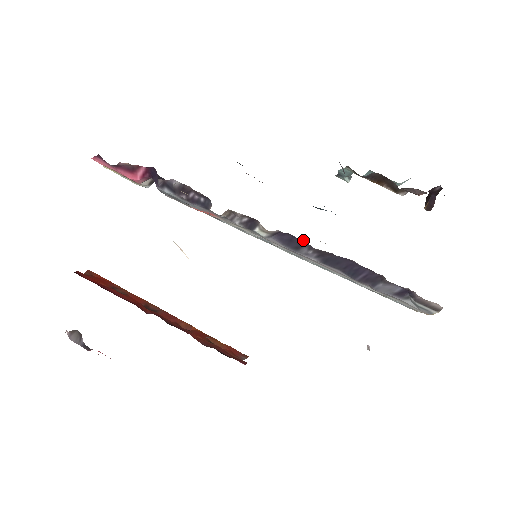
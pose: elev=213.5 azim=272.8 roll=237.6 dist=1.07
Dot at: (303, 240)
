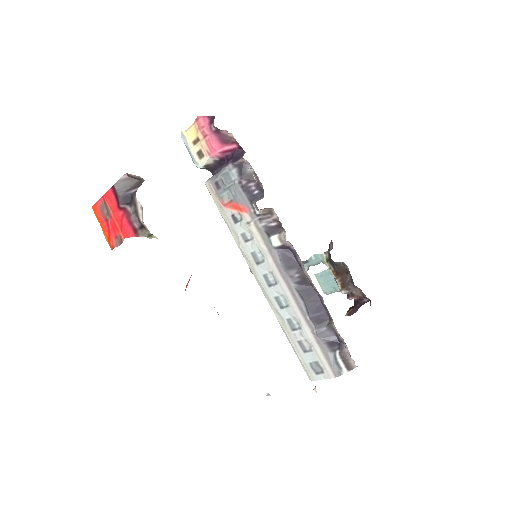
Dot at: (301, 262)
